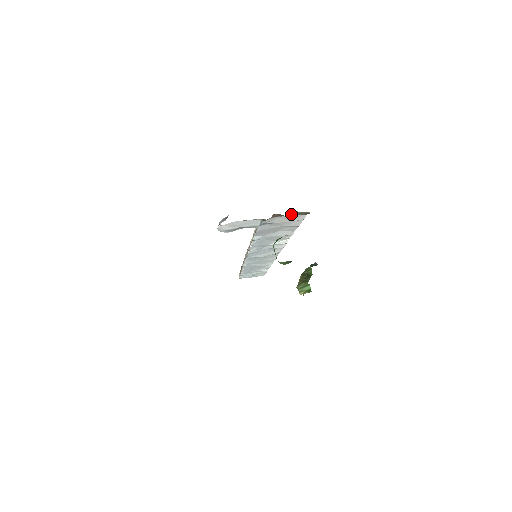
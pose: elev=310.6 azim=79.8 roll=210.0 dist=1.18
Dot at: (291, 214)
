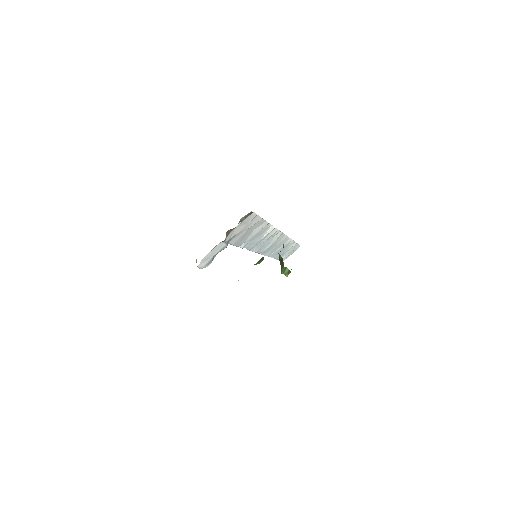
Dot at: (240, 222)
